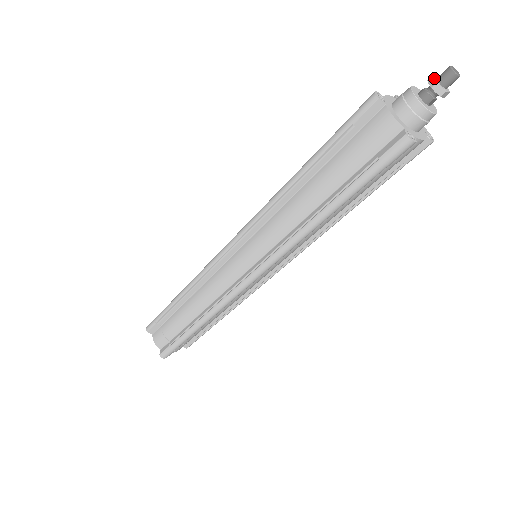
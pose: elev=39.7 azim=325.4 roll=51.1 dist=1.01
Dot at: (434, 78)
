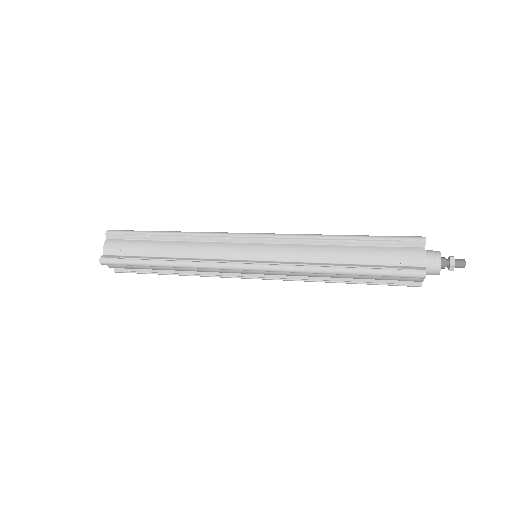
Dot at: occluded
